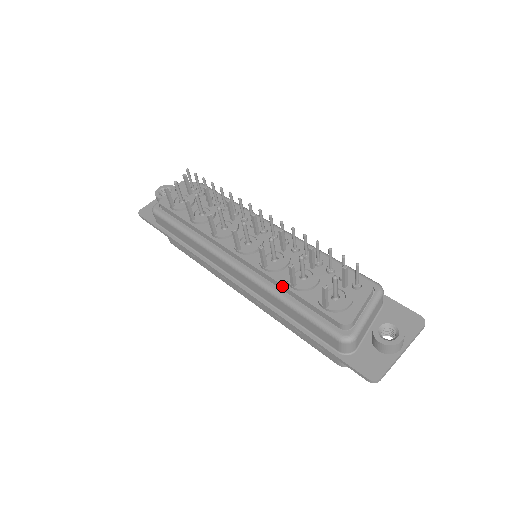
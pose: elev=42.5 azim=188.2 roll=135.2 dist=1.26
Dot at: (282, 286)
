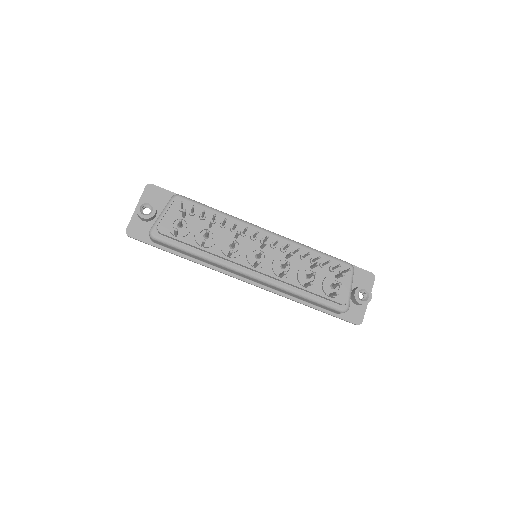
Dot at: (296, 287)
